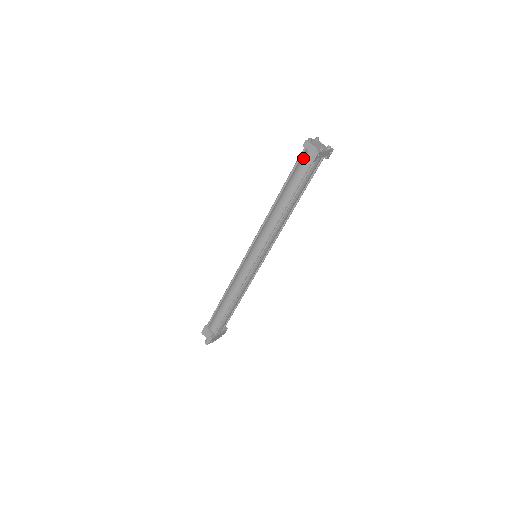
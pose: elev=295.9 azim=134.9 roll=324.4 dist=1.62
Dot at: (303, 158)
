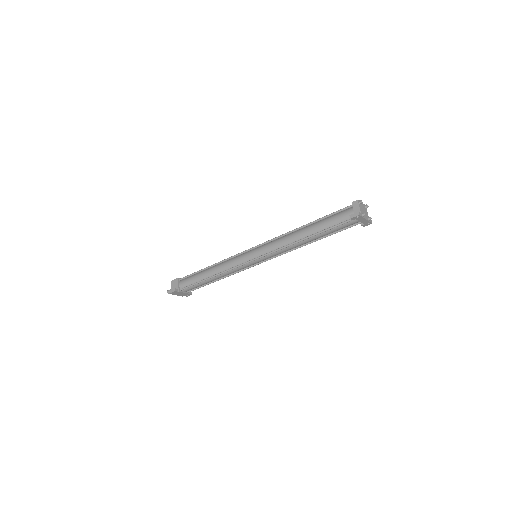
Dot at: (346, 211)
